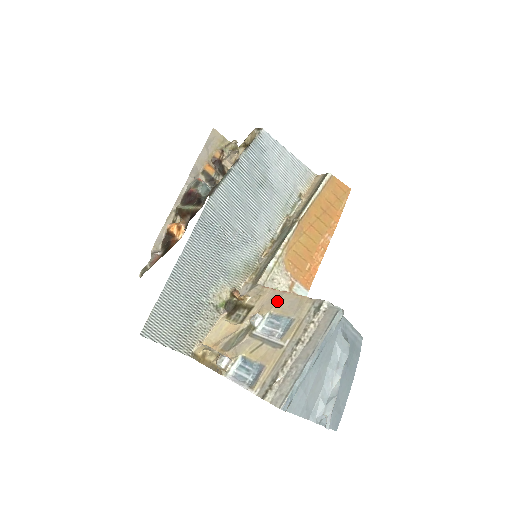
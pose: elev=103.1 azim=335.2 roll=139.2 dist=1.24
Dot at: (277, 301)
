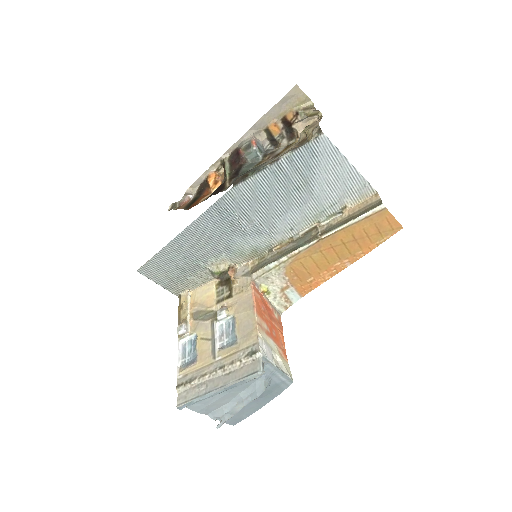
Dot at: (244, 311)
